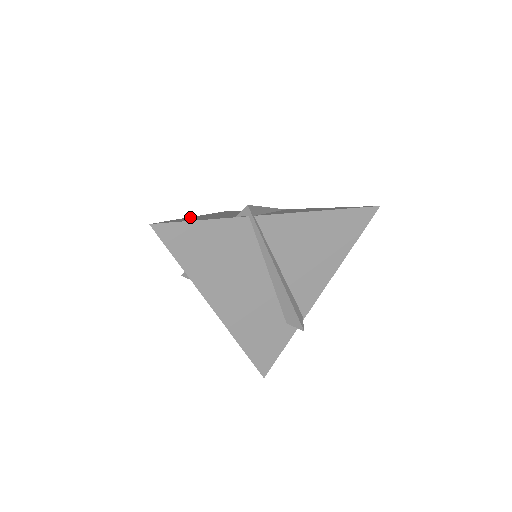
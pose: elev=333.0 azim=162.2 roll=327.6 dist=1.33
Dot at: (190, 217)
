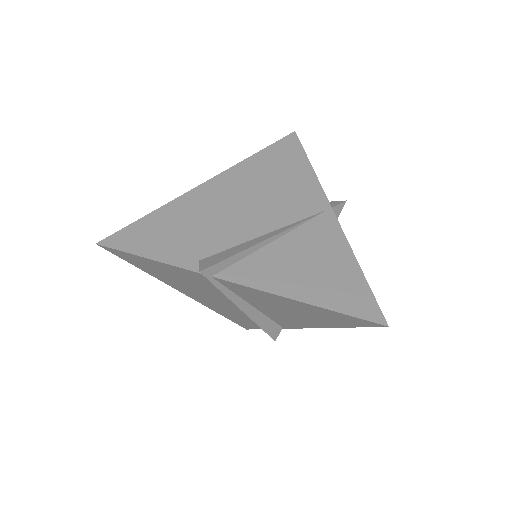
Dot at: (189, 194)
